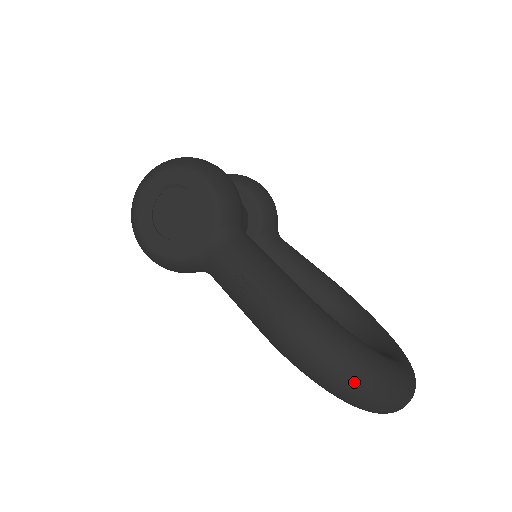
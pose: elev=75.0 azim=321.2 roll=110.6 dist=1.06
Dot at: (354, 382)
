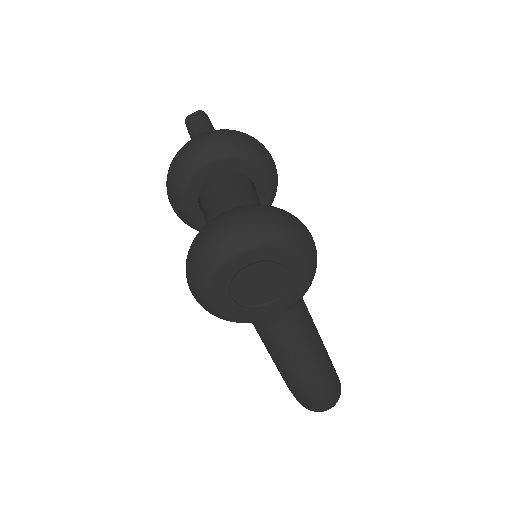
Dot at: occluded
